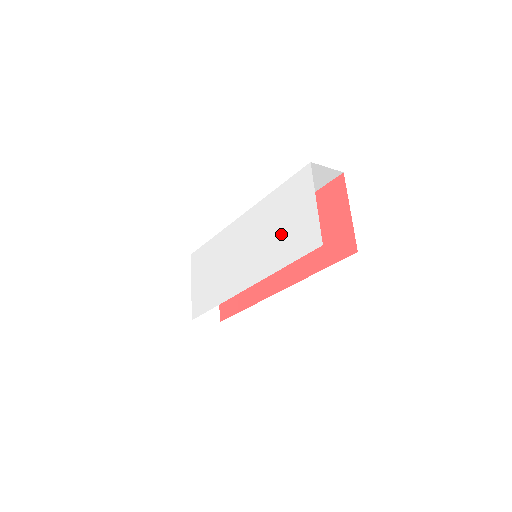
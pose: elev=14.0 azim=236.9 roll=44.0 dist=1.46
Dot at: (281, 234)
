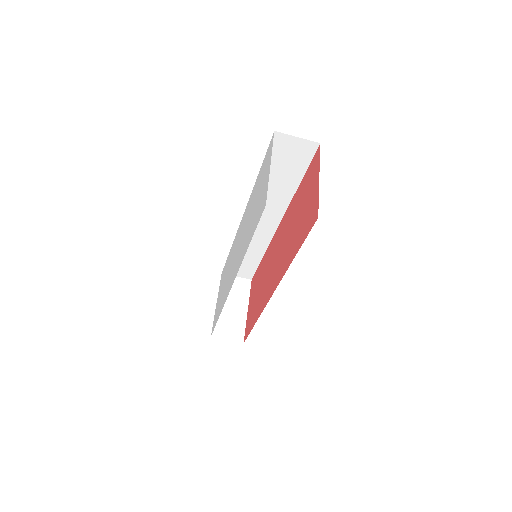
Dot at: (253, 214)
